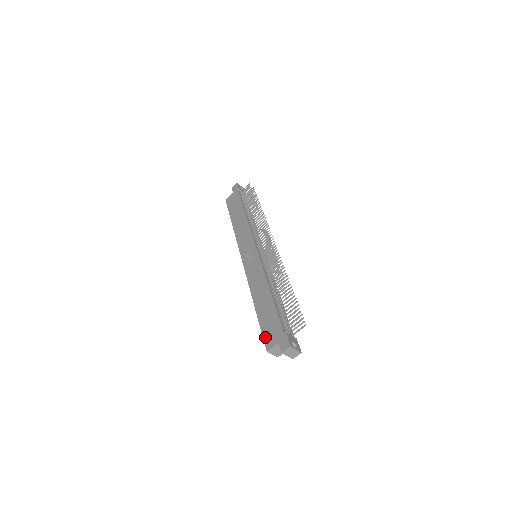
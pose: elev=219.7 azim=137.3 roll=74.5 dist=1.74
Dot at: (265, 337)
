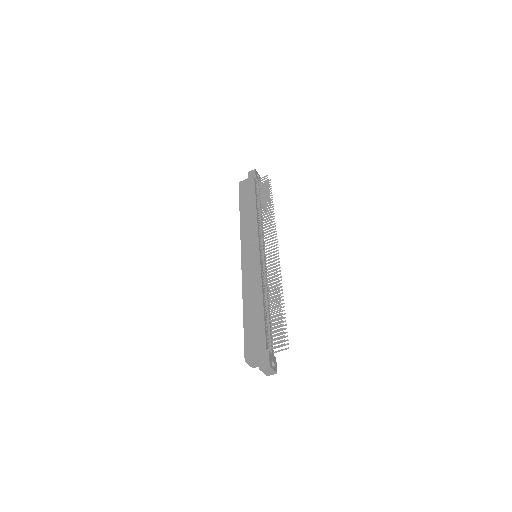
Dot at: (246, 346)
